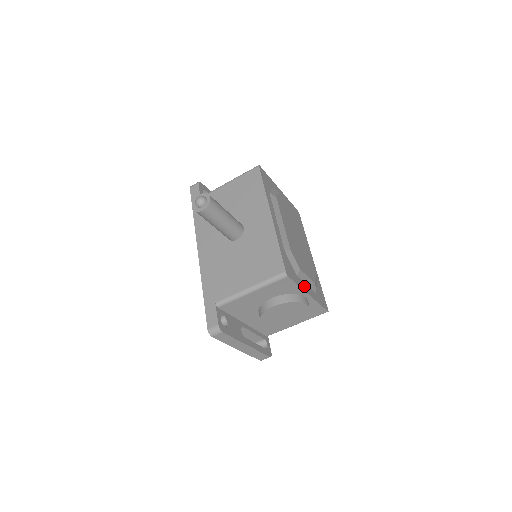
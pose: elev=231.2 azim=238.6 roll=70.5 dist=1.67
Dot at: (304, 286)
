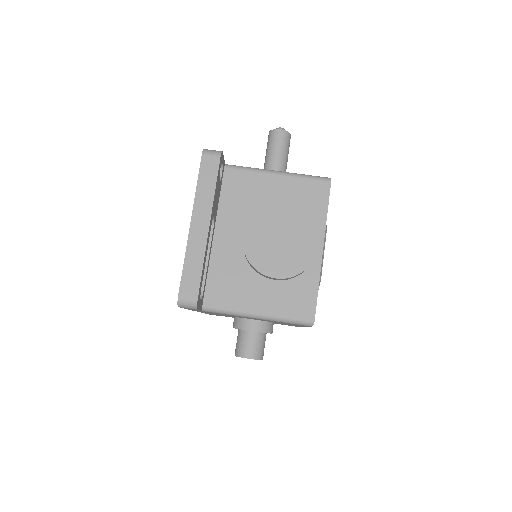
Dot at: occluded
